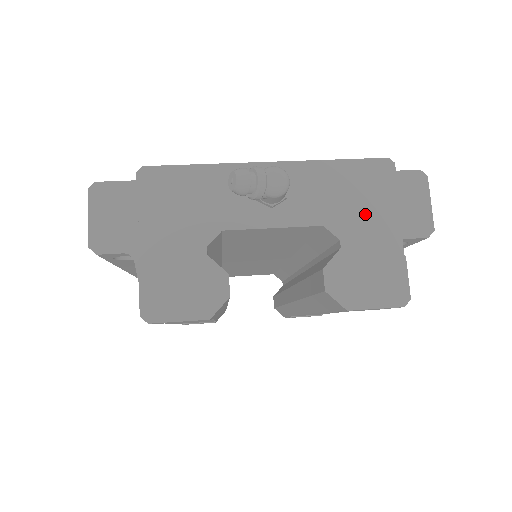
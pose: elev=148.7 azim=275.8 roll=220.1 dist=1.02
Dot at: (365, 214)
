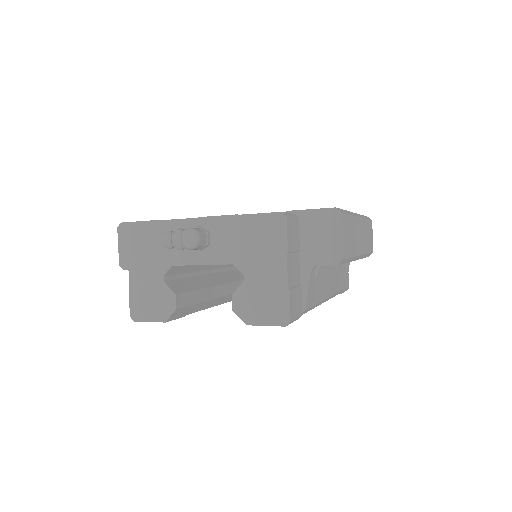
Dot at: (262, 256)
